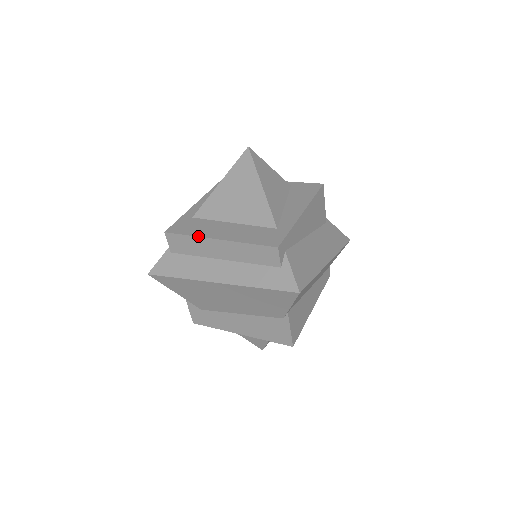
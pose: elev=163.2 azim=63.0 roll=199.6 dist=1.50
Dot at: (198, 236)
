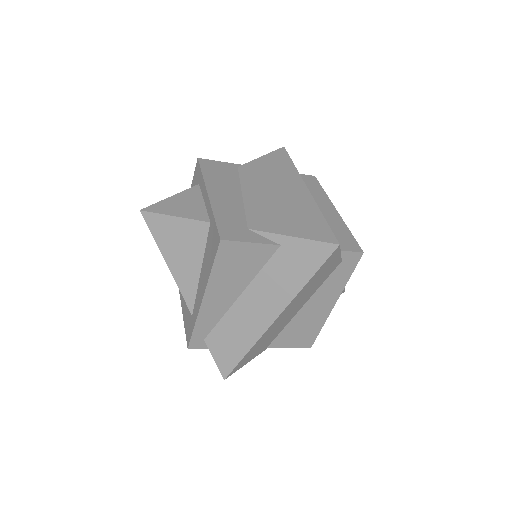
Dot at: occluded
